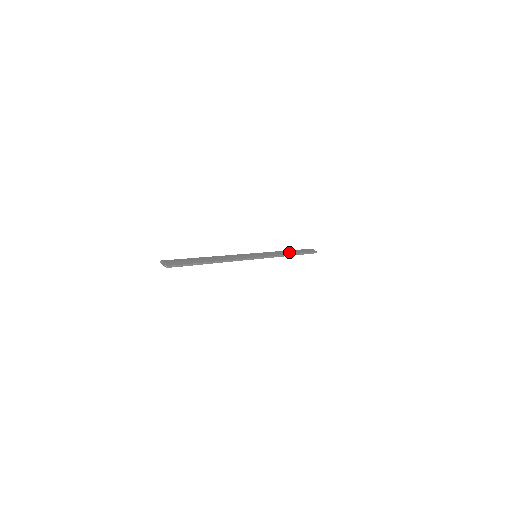
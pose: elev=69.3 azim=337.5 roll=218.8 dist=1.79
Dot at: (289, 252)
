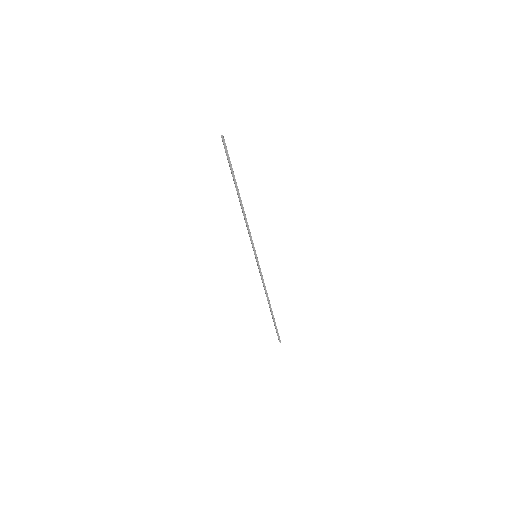
Dot at: occluded
